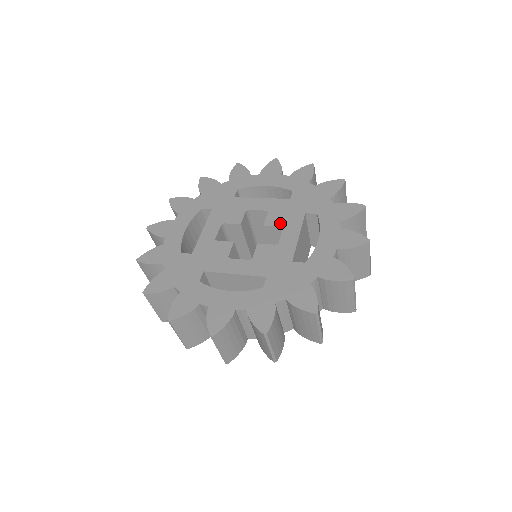
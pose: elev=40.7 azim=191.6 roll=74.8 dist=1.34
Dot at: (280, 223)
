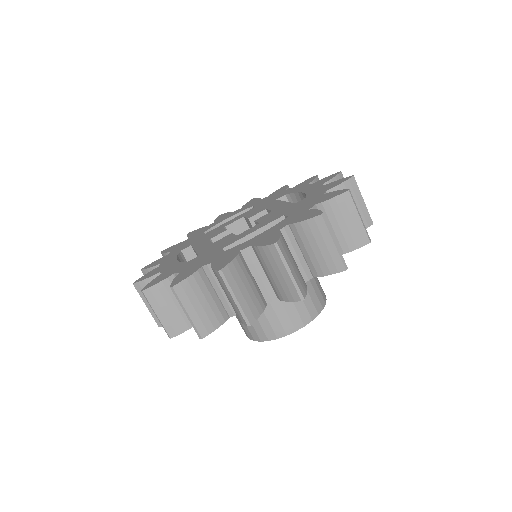
Dot at: (262, 220)
